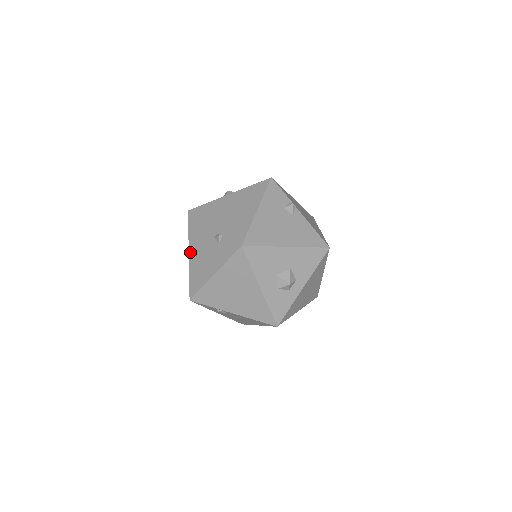
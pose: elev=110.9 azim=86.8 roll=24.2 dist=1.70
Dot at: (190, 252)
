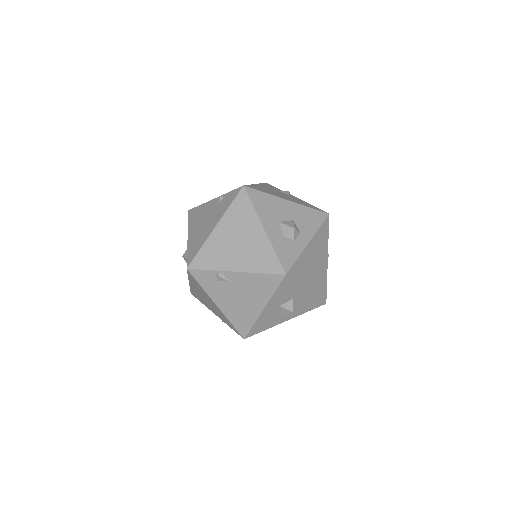
Dot at: (189, 234)
